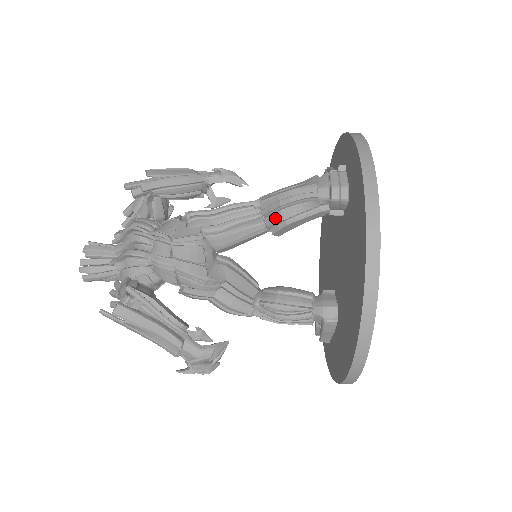
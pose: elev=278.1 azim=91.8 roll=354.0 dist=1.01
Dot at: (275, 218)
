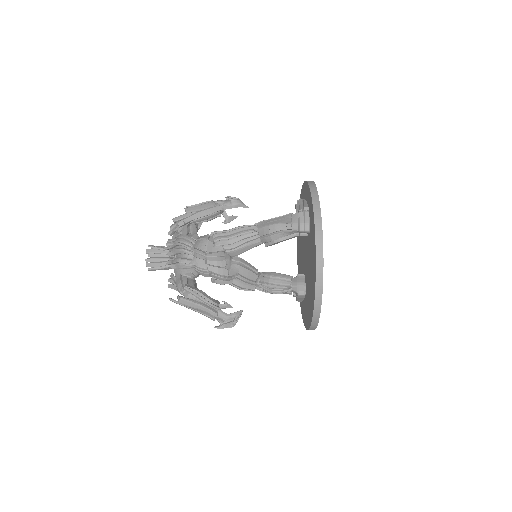
Dot at: (267, 239)
